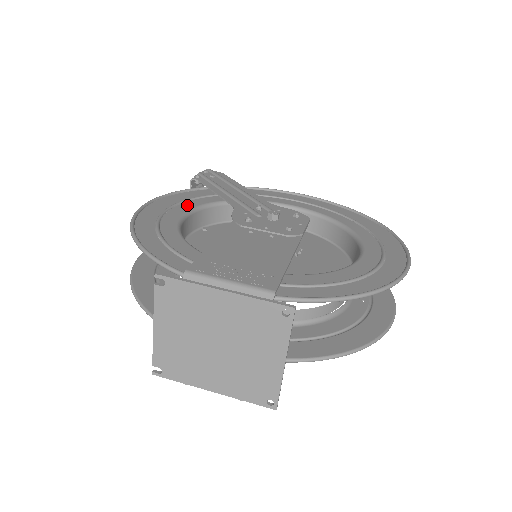
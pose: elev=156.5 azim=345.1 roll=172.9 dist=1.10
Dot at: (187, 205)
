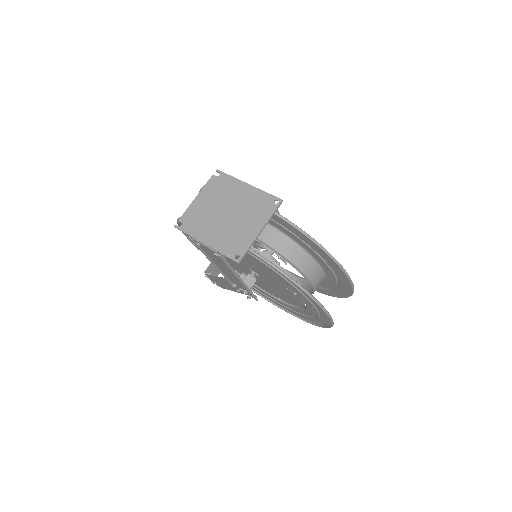
Dot at: occluded
